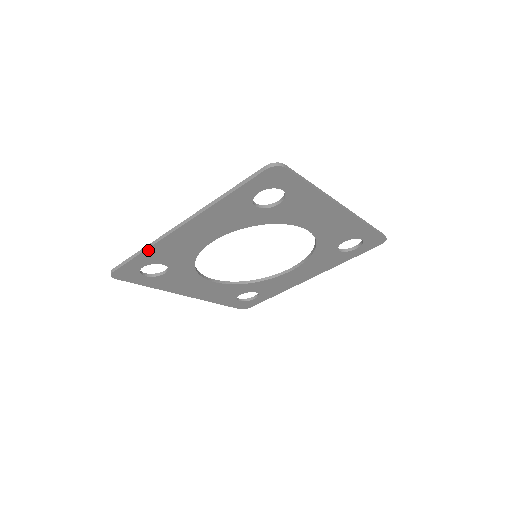
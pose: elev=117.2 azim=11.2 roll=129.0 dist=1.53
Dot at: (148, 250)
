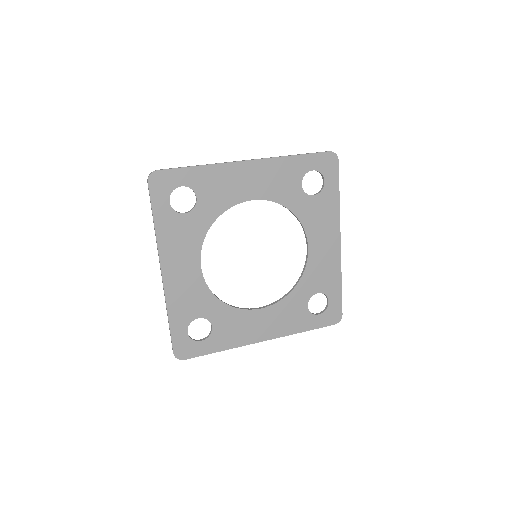
Dot at: (207, 167)
